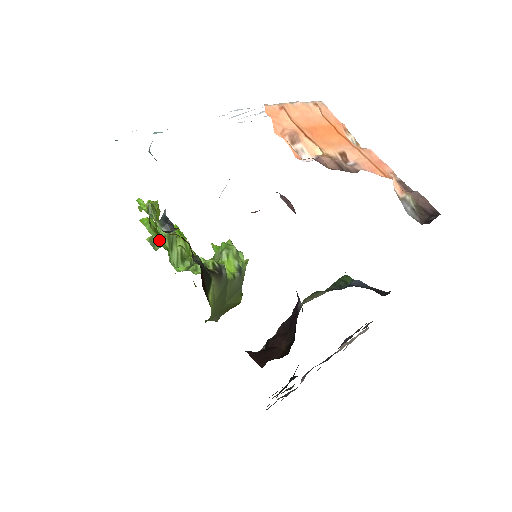
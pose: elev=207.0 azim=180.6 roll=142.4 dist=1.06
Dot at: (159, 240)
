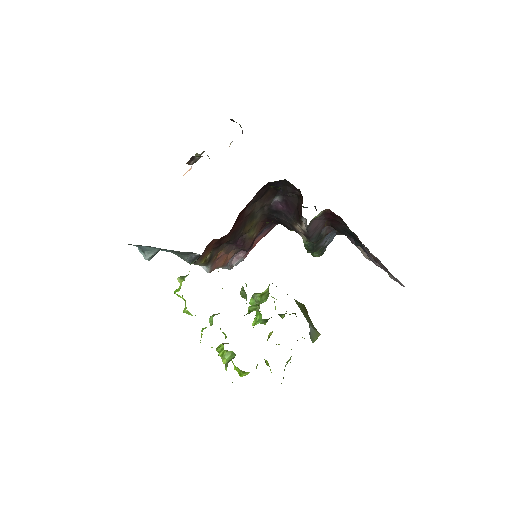
Dot at: occluded
